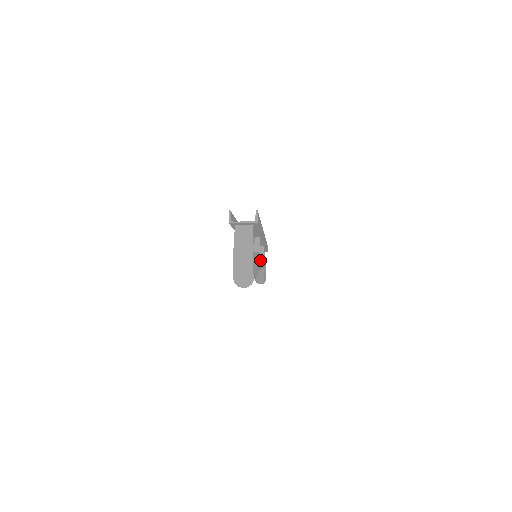
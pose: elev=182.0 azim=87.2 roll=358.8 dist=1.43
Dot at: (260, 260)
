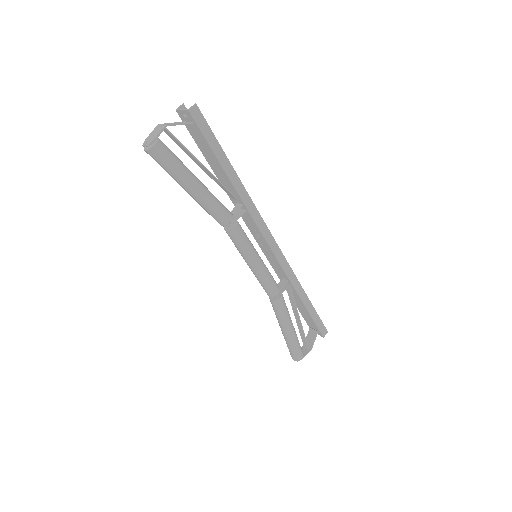
Dot at: (214, 199)
